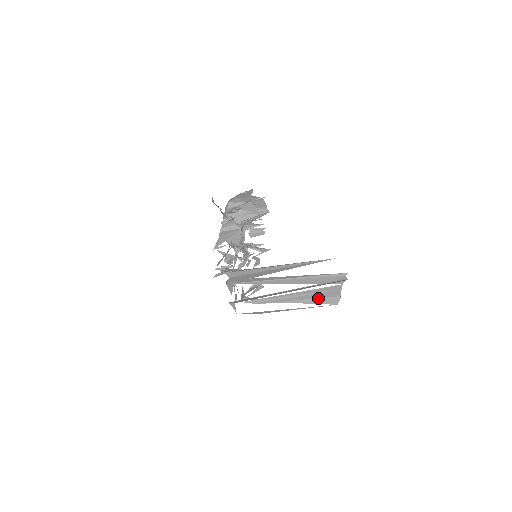
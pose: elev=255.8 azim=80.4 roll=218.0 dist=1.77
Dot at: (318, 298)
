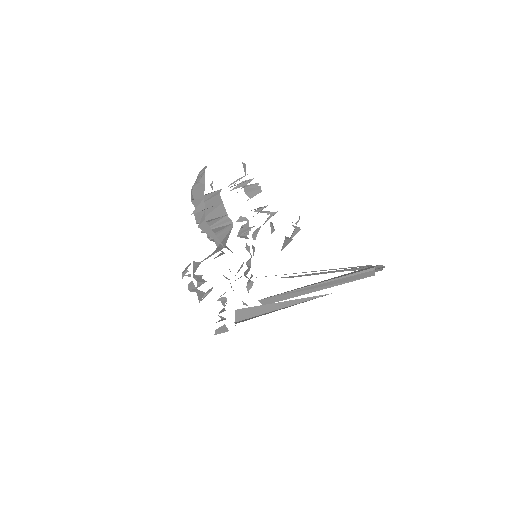
Dot at: occluded
